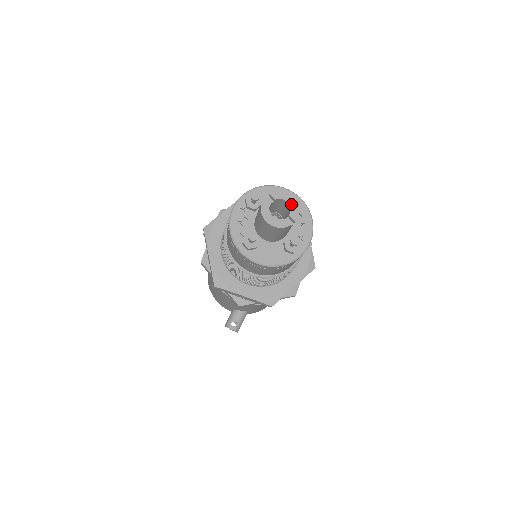
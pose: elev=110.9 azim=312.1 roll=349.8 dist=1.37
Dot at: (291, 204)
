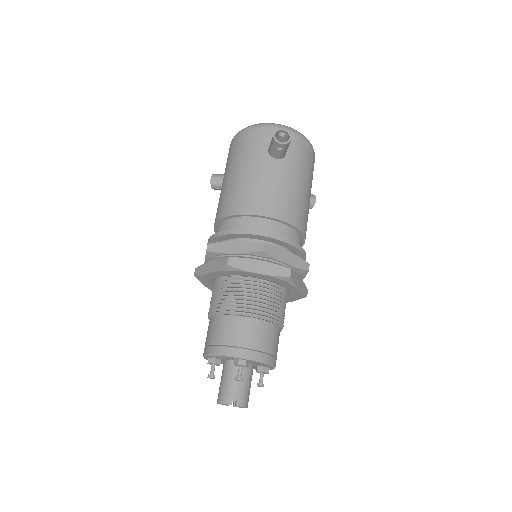
Dot at: occluded
